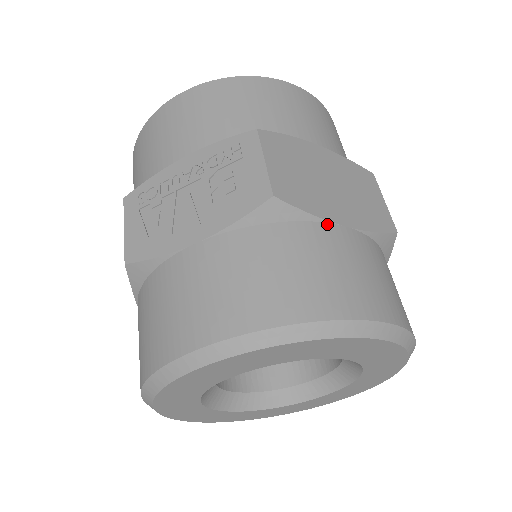
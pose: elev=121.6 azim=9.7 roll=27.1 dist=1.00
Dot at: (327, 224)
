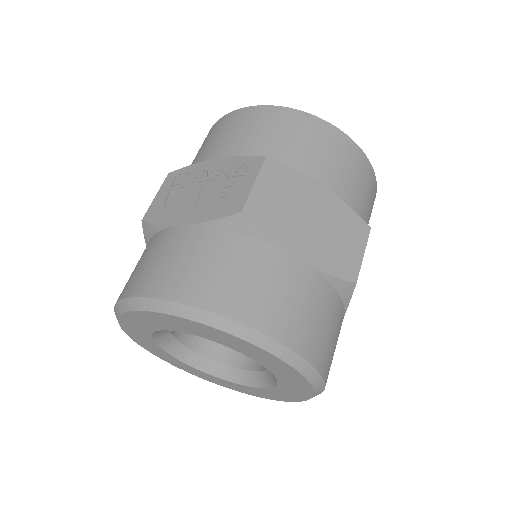
Dot at: (281, 250)
